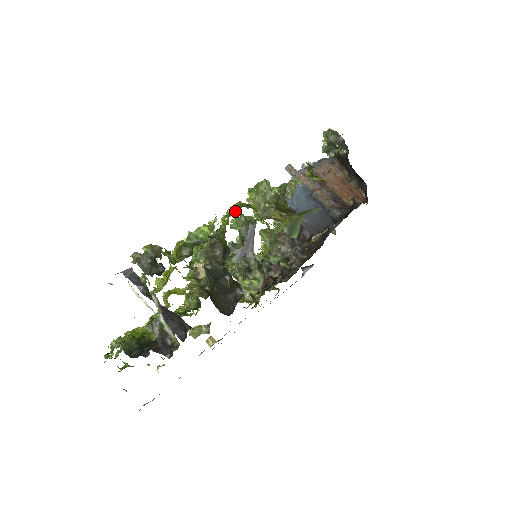
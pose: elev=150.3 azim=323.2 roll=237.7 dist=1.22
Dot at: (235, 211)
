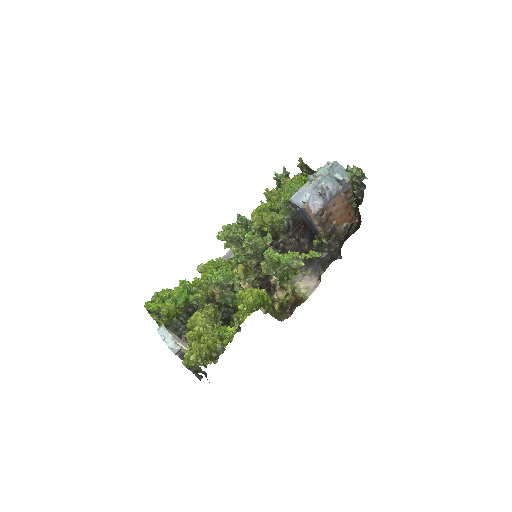
Dot at: (249, 305)
